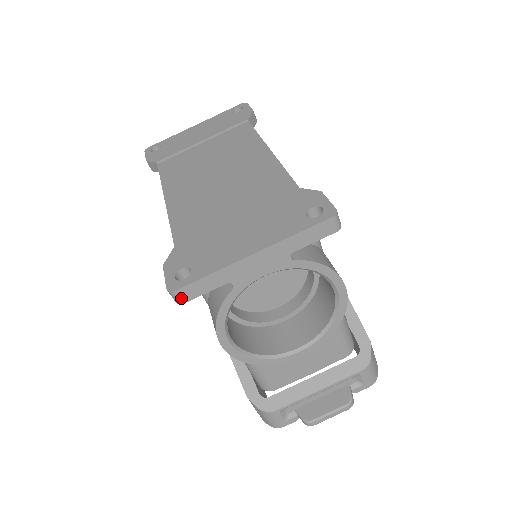
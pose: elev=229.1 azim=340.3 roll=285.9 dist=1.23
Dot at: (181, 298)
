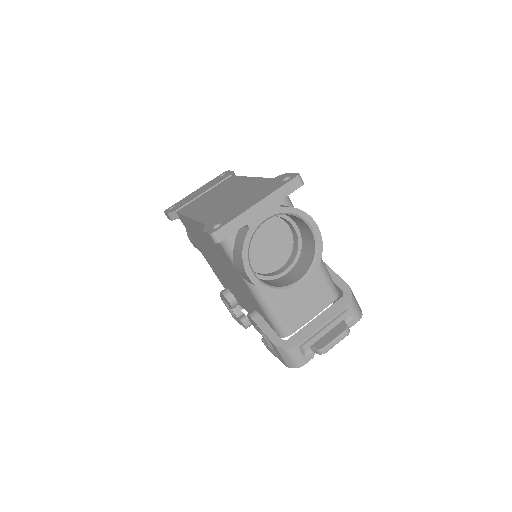
Dot at: (219, 237)
